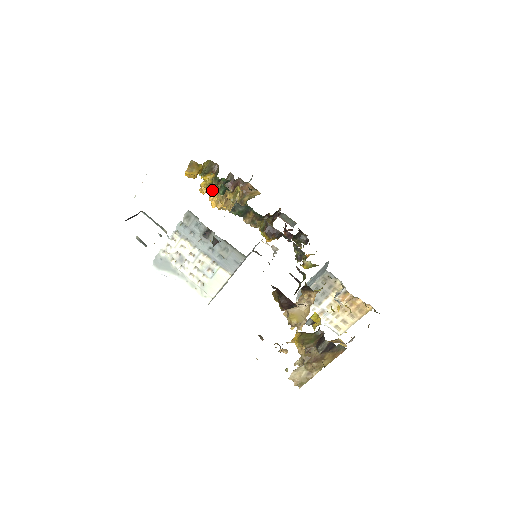
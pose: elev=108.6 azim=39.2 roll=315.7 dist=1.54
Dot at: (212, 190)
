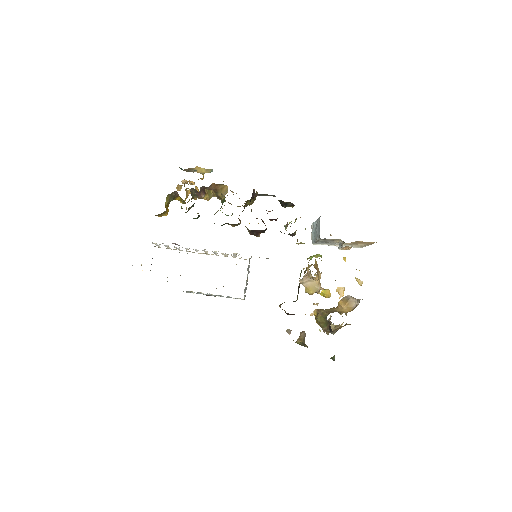
Dot at: (188, 192)
